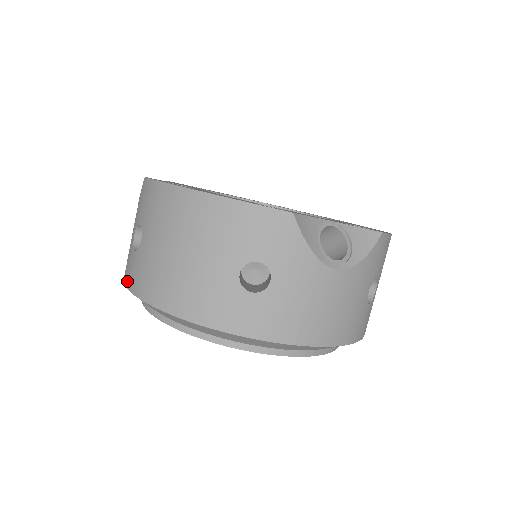
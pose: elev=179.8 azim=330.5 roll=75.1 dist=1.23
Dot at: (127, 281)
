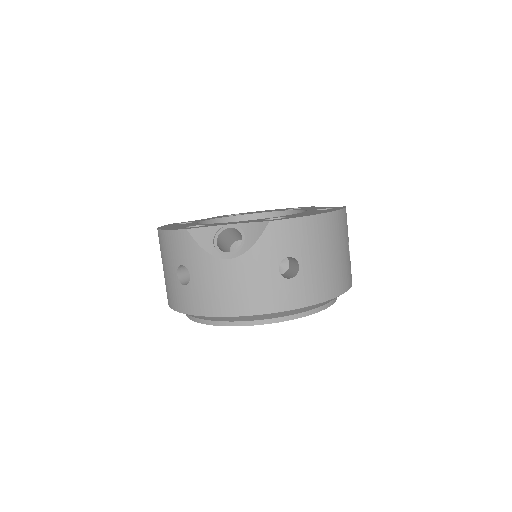
Dot at: occluded
